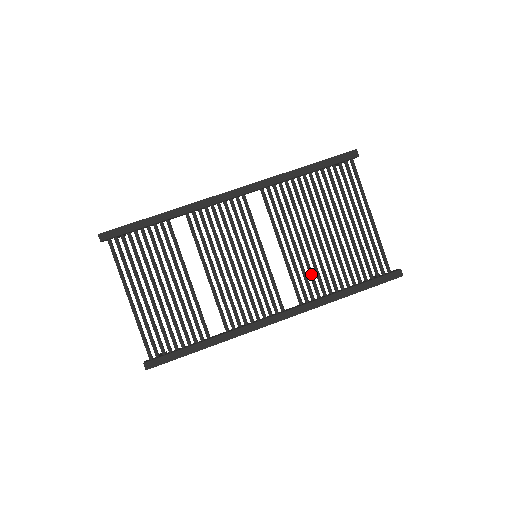
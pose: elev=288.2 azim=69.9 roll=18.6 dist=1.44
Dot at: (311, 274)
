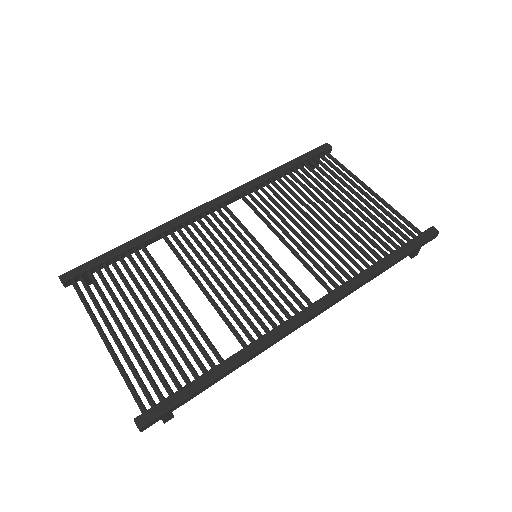
Dot at: (329, 257)
